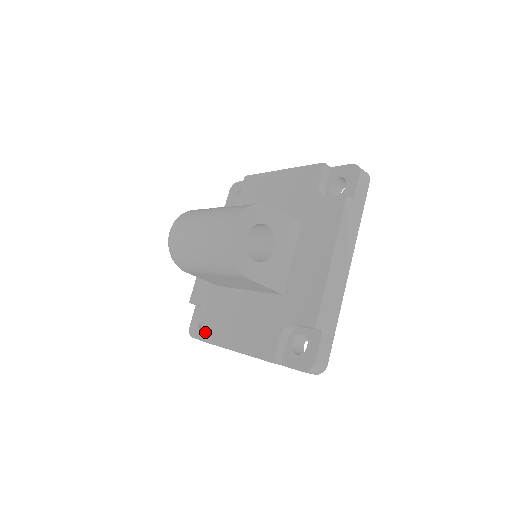
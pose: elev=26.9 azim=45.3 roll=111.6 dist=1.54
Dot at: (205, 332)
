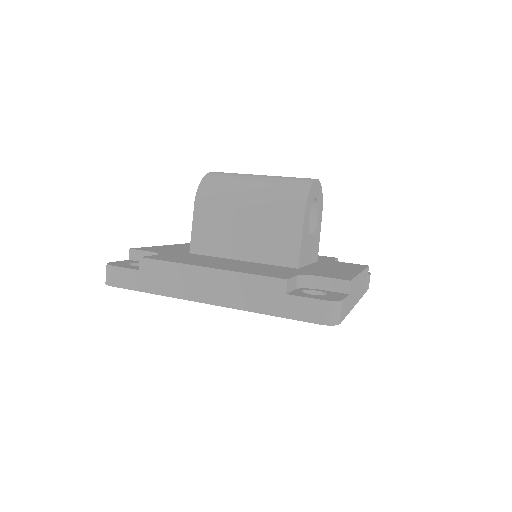
Dot at: (158, 257)
